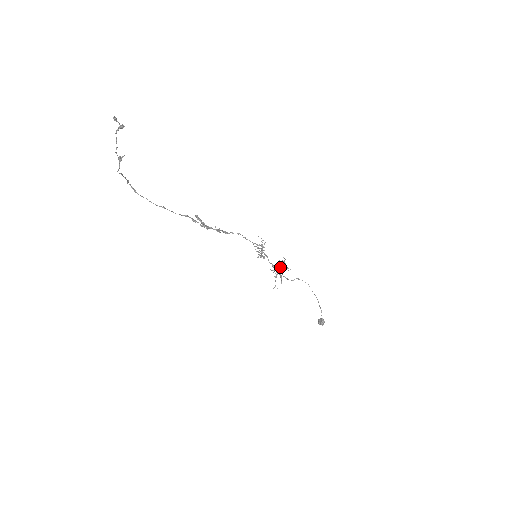
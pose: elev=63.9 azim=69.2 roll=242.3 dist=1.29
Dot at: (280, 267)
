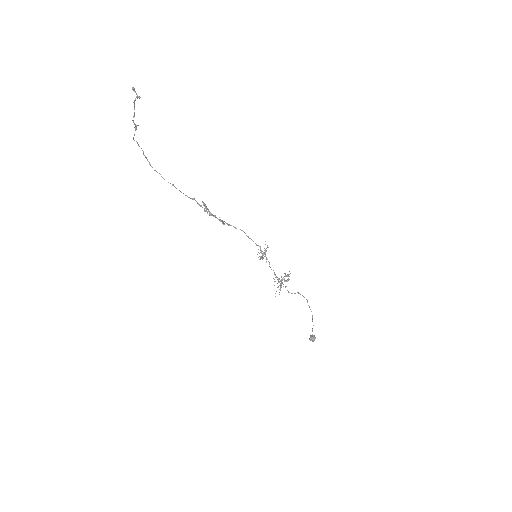
Dot at: occluded
